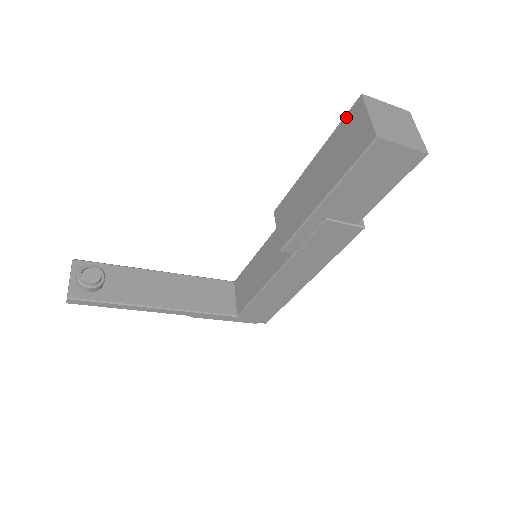
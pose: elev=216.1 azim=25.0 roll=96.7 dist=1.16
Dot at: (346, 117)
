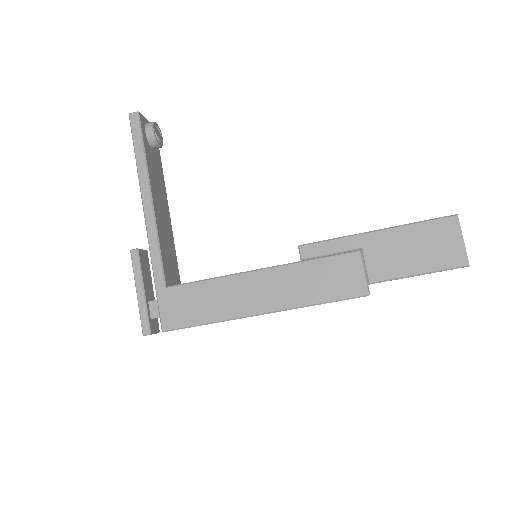
Dot at: occluded
